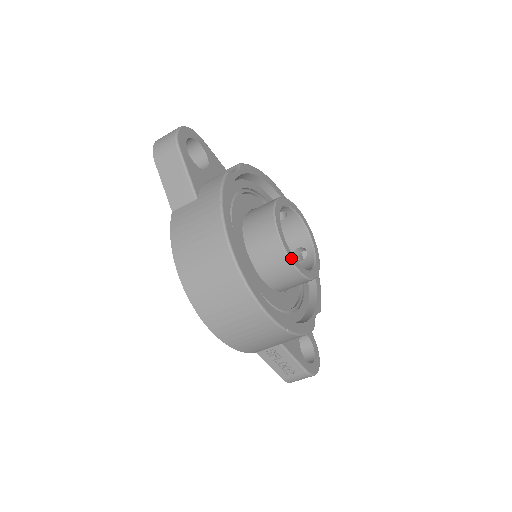
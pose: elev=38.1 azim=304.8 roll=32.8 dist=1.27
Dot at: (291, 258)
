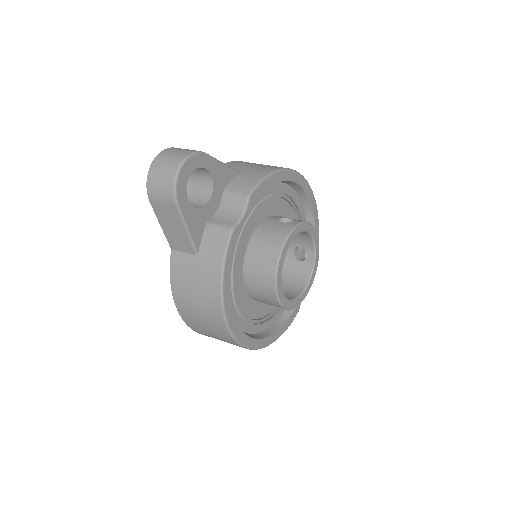
Dot at: (285, 305)
